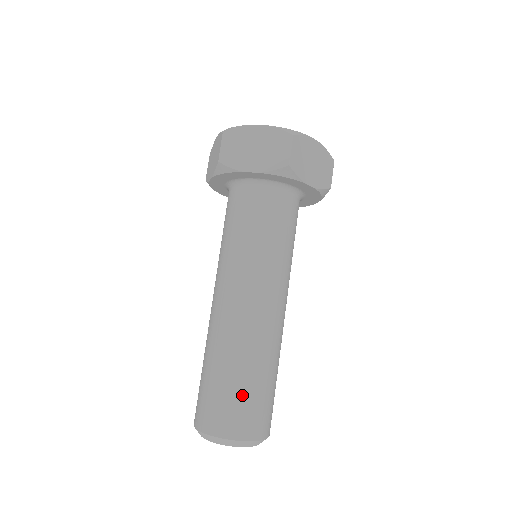
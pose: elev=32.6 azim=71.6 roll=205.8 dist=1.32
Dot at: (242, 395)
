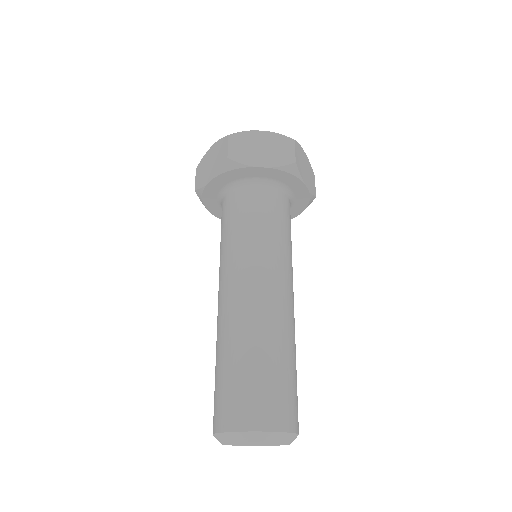
Dot at: (232, 381)
